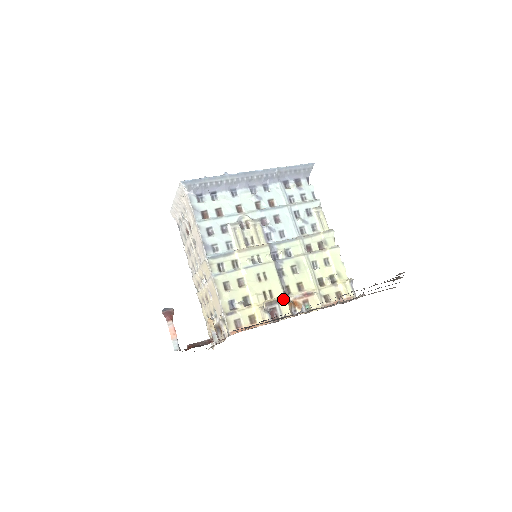
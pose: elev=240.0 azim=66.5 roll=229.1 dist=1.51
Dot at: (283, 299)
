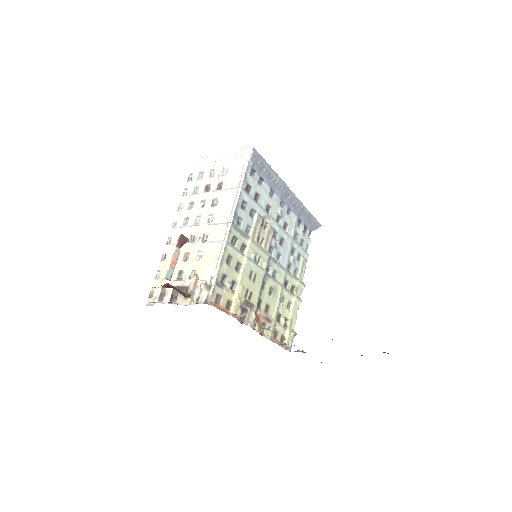
Dot at: (255, 308)
